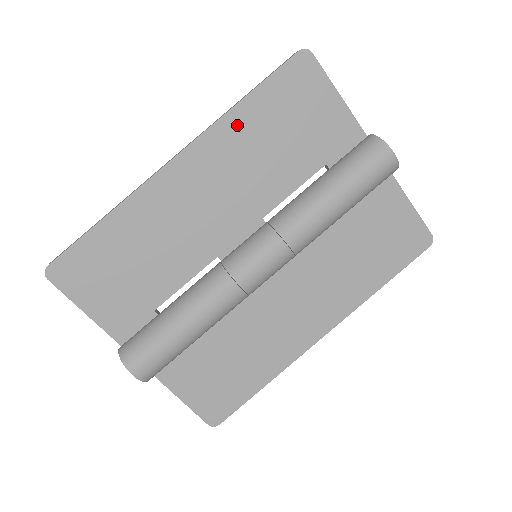
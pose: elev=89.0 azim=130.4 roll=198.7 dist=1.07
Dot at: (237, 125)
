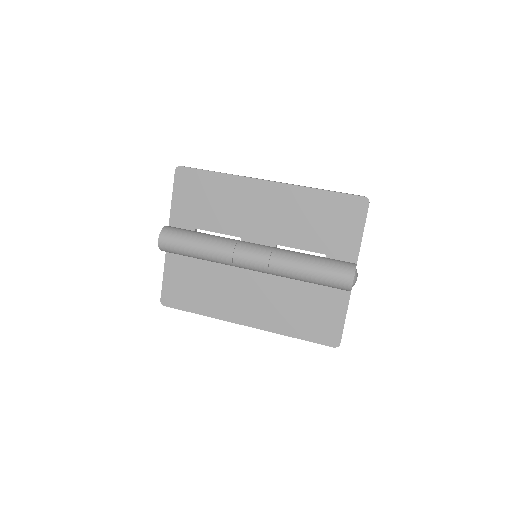
Dot at: (307, 197)
